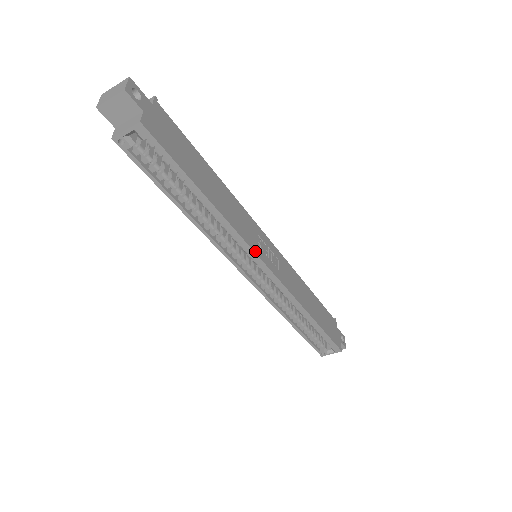
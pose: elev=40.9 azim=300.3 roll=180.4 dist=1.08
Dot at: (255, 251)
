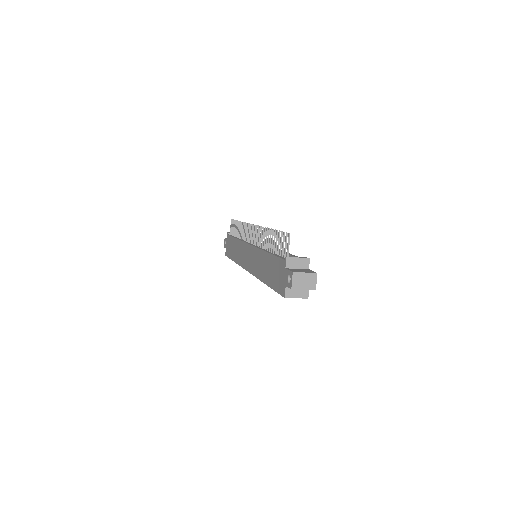
Dot at: occluded
